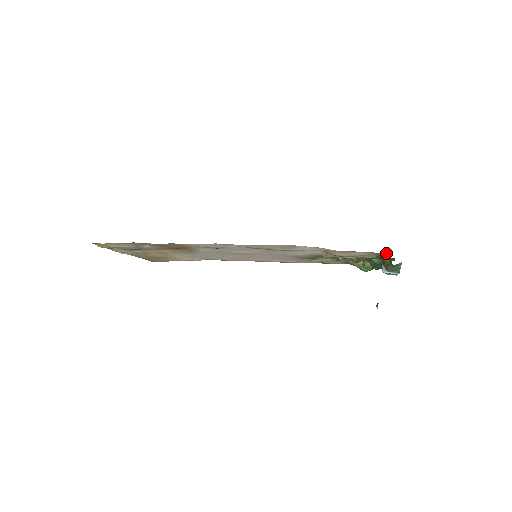
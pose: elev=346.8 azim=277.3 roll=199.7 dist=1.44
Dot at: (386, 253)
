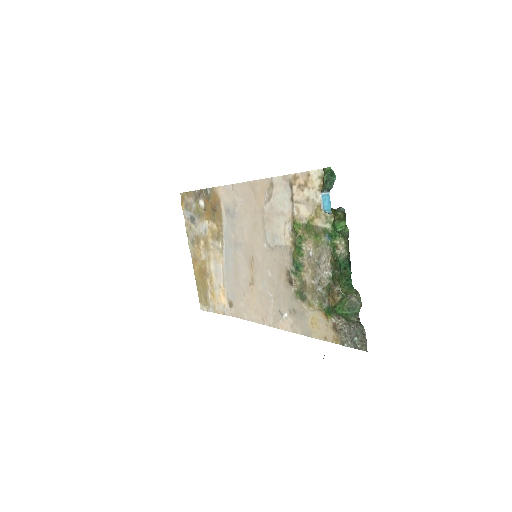
Dot at: occluded
